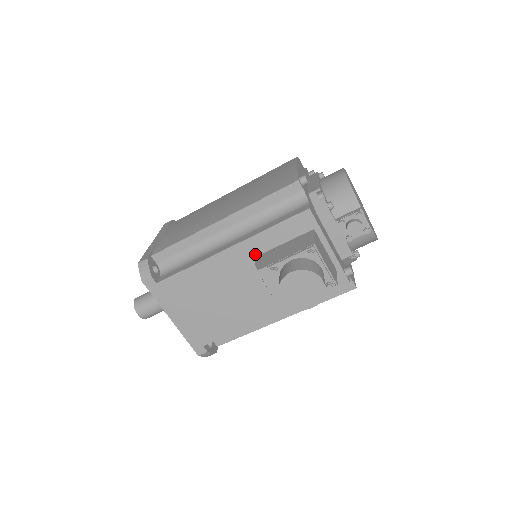
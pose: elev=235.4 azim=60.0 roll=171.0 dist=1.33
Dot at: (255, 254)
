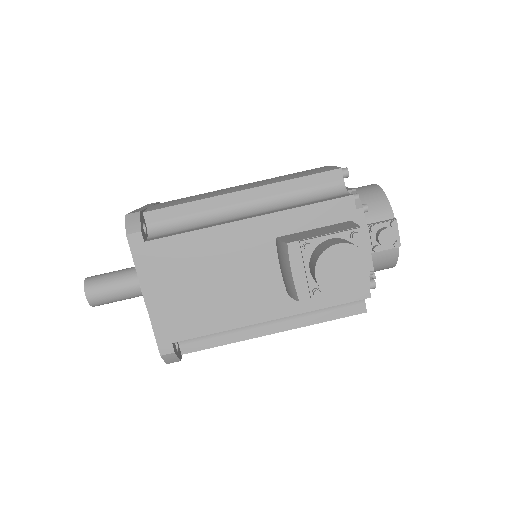
Dot at: (277, 234)
